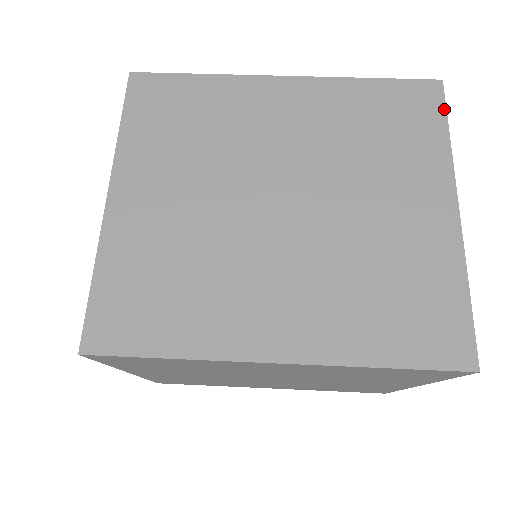
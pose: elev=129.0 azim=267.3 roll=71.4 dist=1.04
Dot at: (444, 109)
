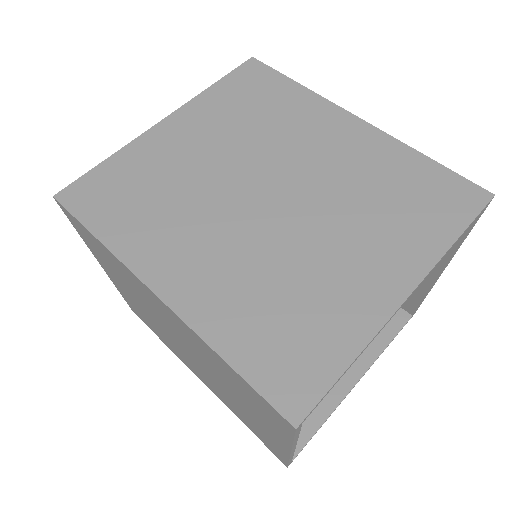
Dot at: (473, 217)
